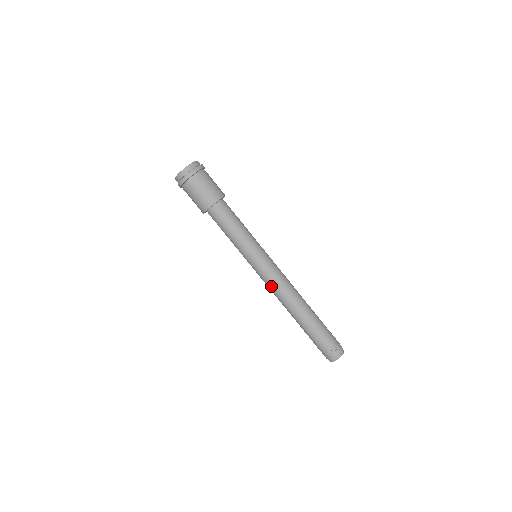
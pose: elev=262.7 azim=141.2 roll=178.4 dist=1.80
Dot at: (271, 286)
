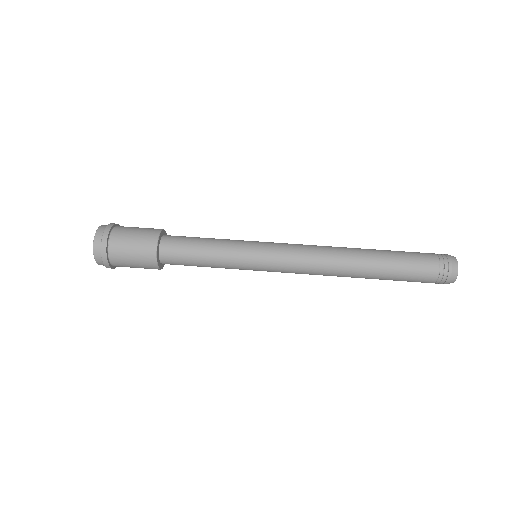
Dot at: (303, 257)
